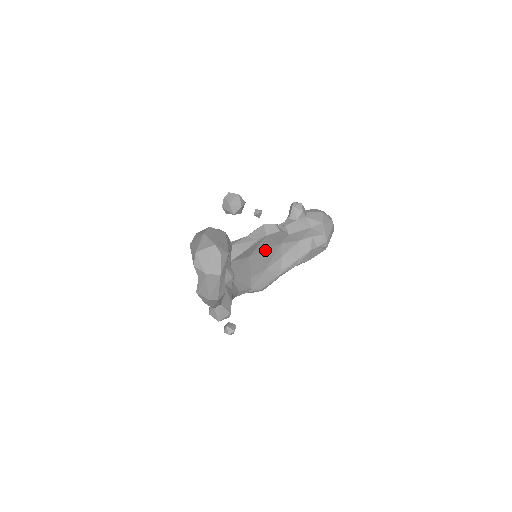
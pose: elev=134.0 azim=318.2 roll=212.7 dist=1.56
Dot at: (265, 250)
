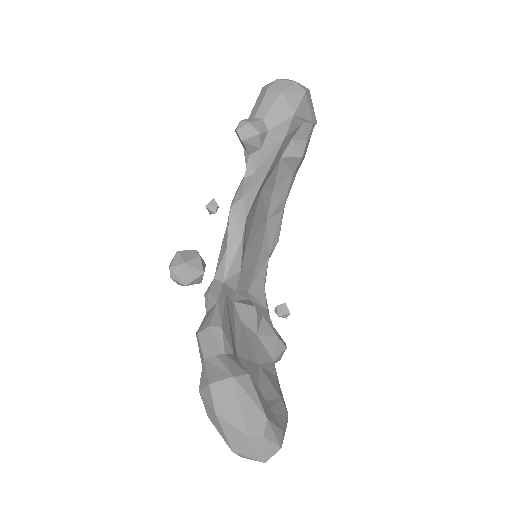
Dot at: (253, 219)
